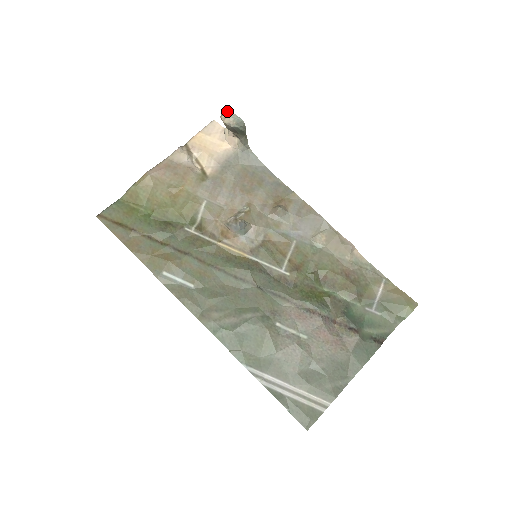
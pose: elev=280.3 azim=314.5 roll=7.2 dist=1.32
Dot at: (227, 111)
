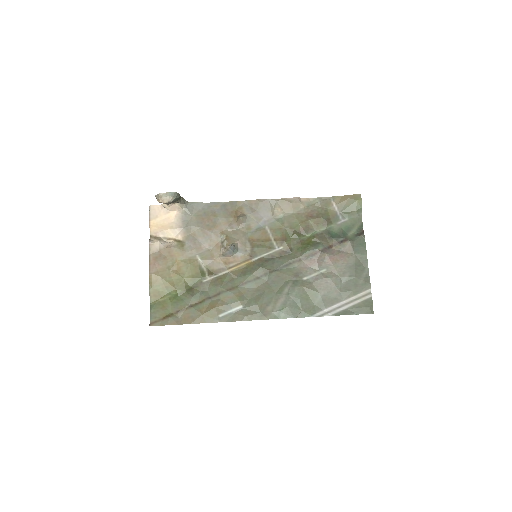
Dot at: (159, 195)
